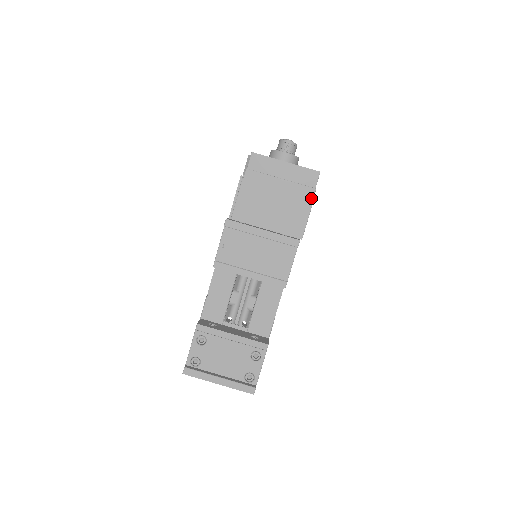
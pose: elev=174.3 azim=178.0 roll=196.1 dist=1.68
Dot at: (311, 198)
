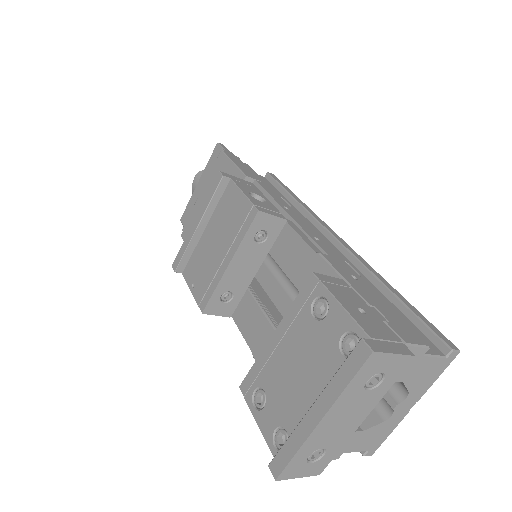
Dot at: (221, 155)
